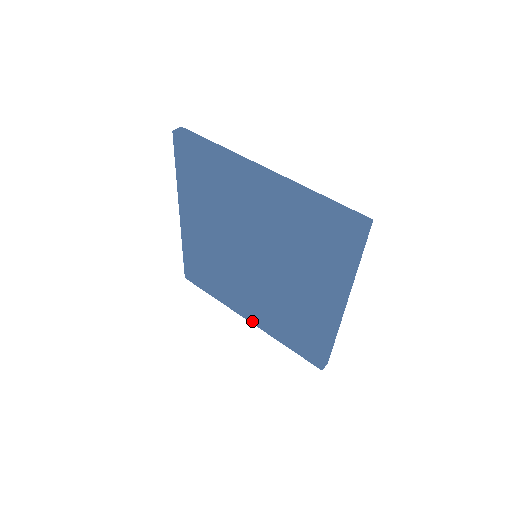
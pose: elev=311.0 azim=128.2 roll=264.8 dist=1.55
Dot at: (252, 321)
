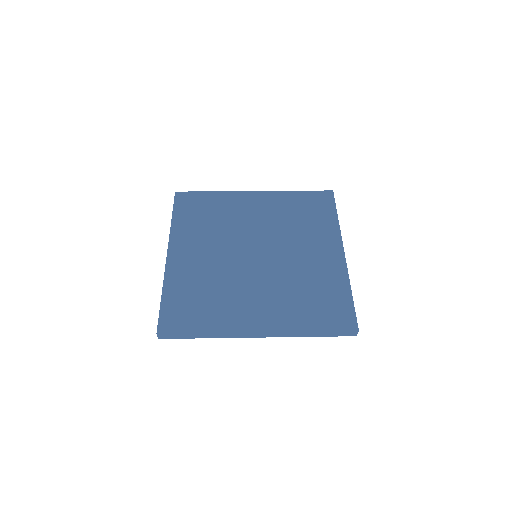
Dot at: (264, 328)
